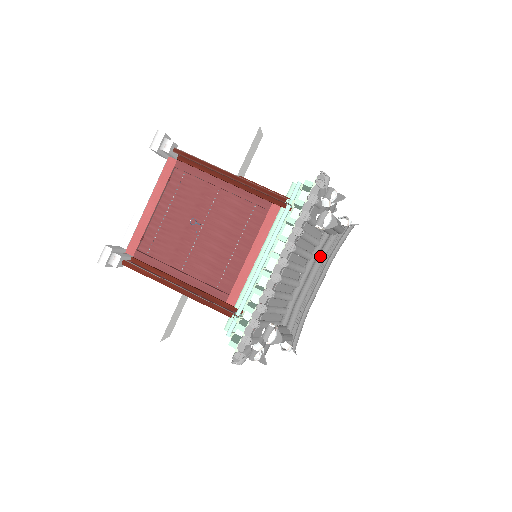
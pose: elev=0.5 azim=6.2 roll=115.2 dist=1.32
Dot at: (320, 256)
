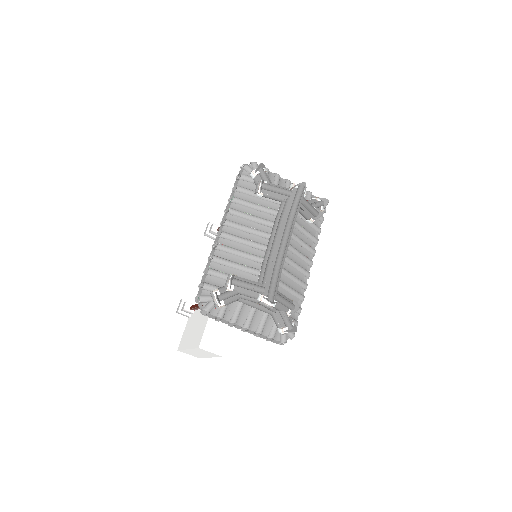
Dot at: (279, 219)
